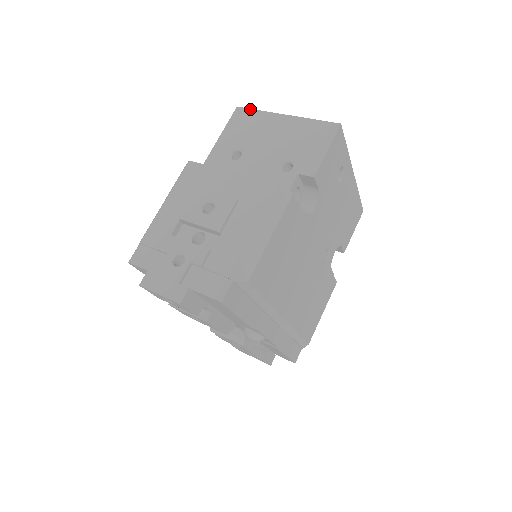
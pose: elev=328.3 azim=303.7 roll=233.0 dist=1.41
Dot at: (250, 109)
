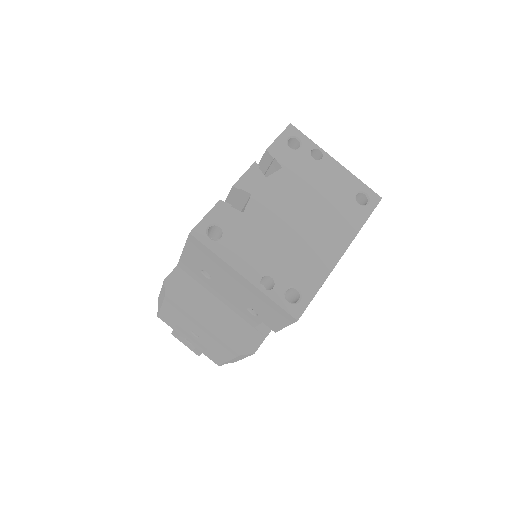
Dot at: (205, 246)
